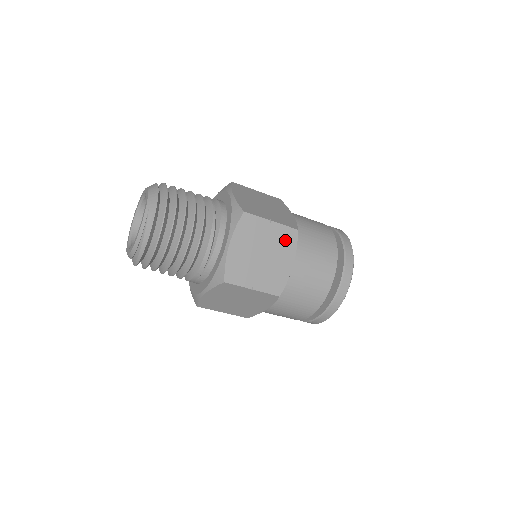
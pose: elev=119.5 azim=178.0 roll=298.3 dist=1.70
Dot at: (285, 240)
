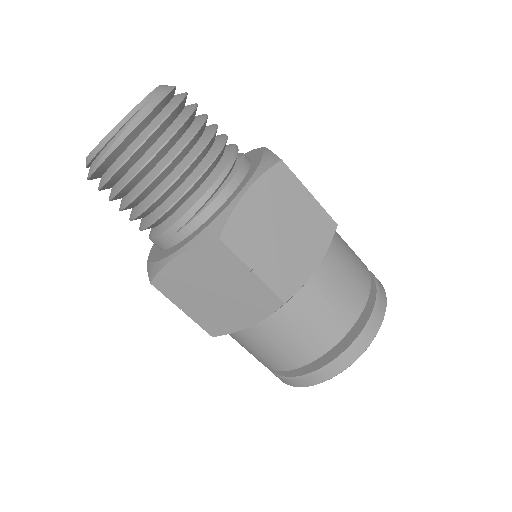
Dot at: (318, 228)
